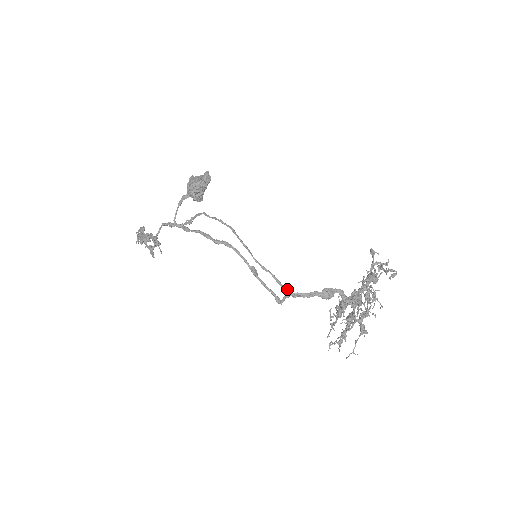
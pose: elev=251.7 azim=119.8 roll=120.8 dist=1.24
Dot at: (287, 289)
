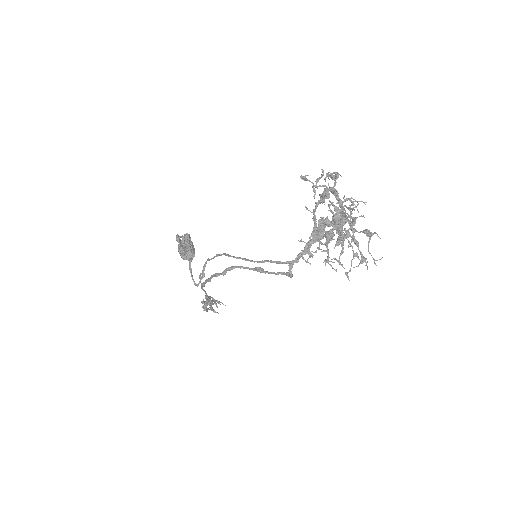
Dot at: (287, 261)
